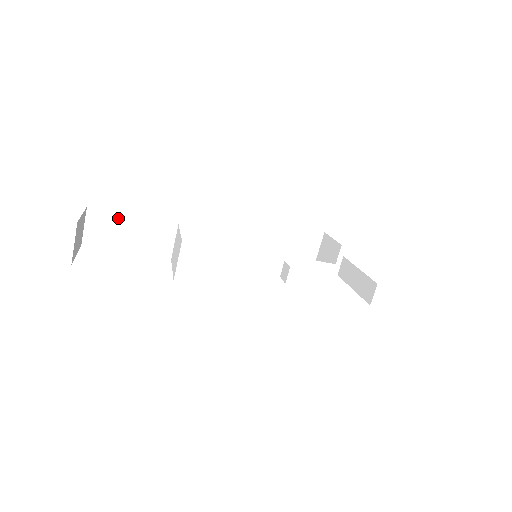
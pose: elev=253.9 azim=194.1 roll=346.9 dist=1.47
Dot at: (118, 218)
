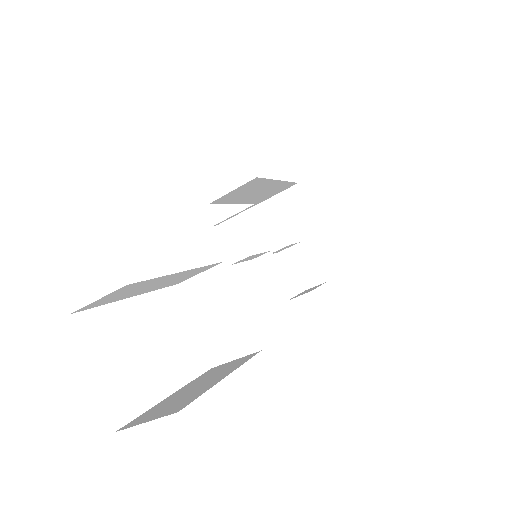
Dot at: (160, 279)
